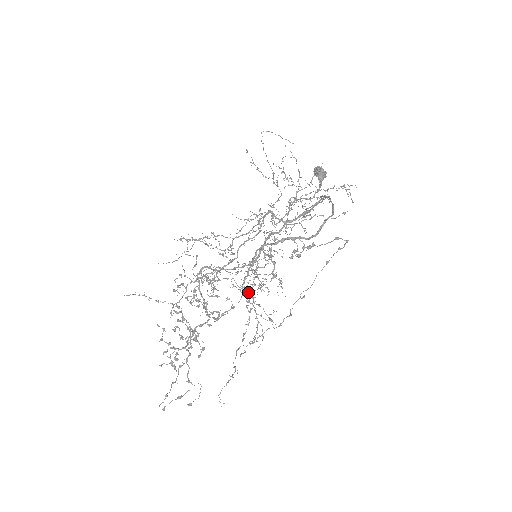
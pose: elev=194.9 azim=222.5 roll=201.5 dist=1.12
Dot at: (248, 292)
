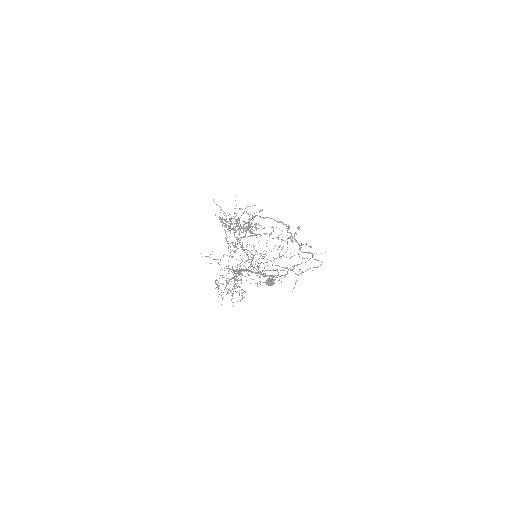
Dot at: (278, 237)
